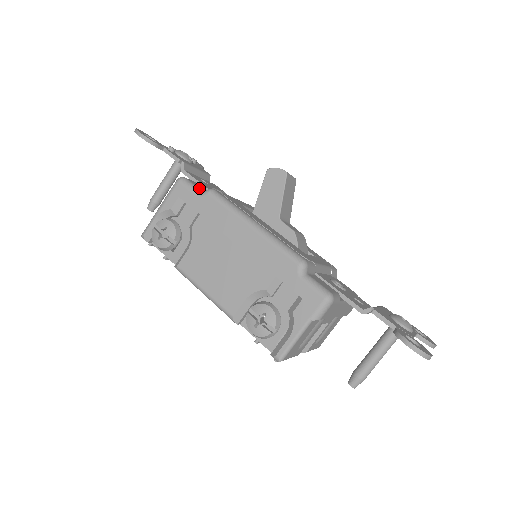
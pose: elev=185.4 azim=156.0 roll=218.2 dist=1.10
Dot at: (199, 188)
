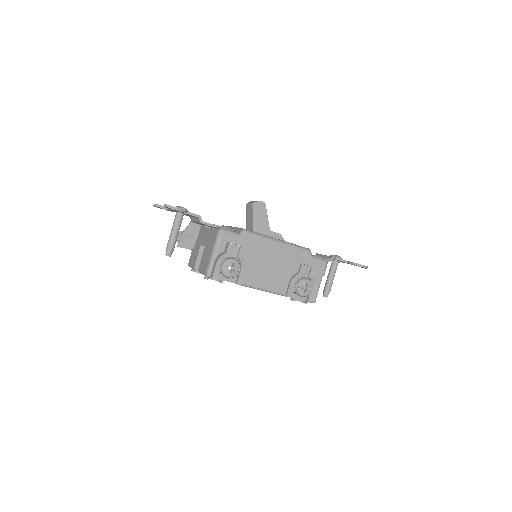
Dot at: occluded
